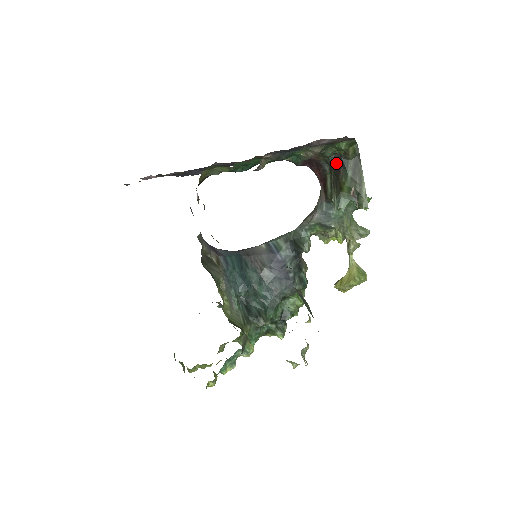
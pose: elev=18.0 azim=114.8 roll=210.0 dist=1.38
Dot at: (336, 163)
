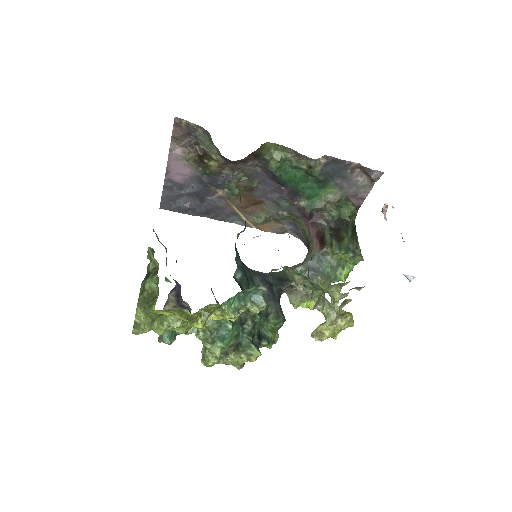
Dot at: (338, 224)
